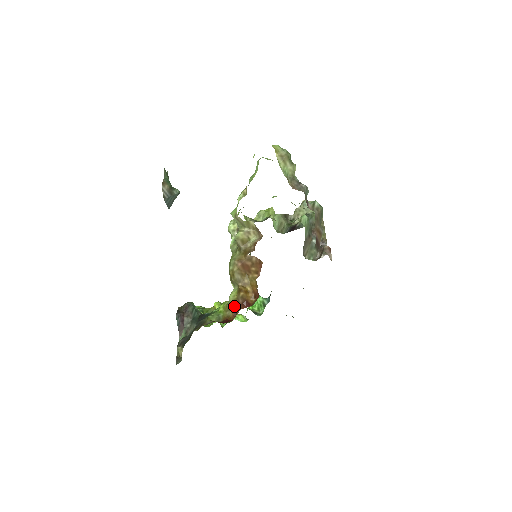
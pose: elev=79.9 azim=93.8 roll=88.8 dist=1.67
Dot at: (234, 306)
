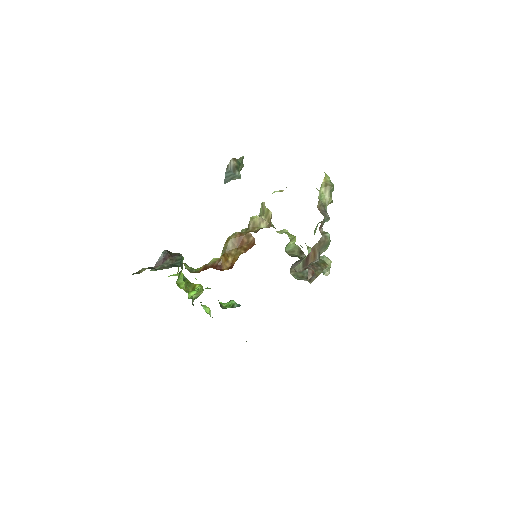
Dot at: (209, 264)
